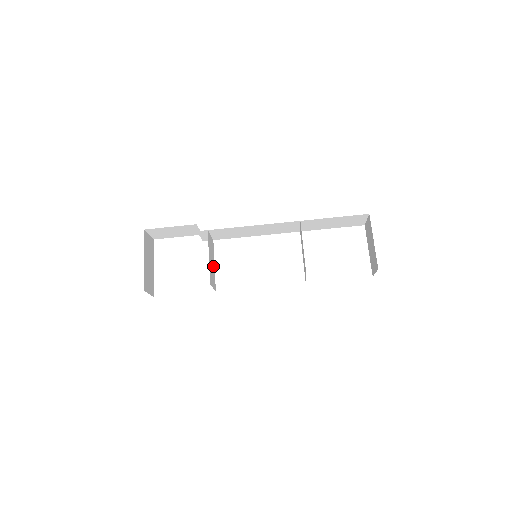
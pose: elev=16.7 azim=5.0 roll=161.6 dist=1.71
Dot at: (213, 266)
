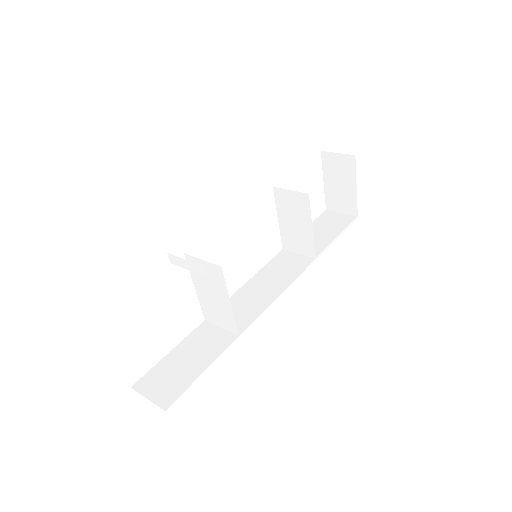
Dot at: (203, 295)
